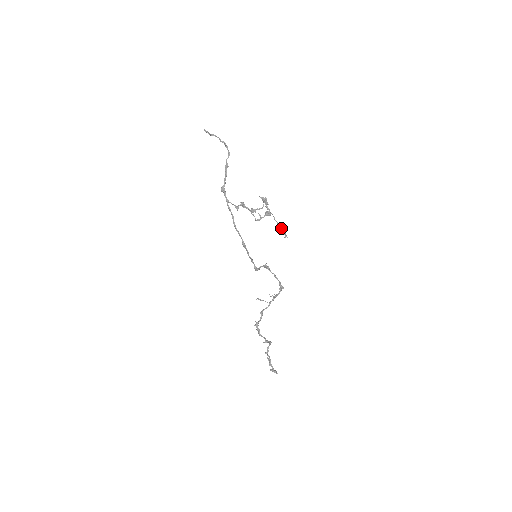
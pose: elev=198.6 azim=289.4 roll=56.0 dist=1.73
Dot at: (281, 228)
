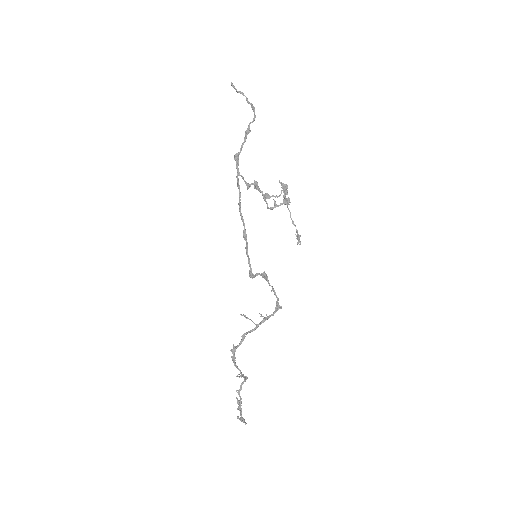
Dot at: (296, 230)
